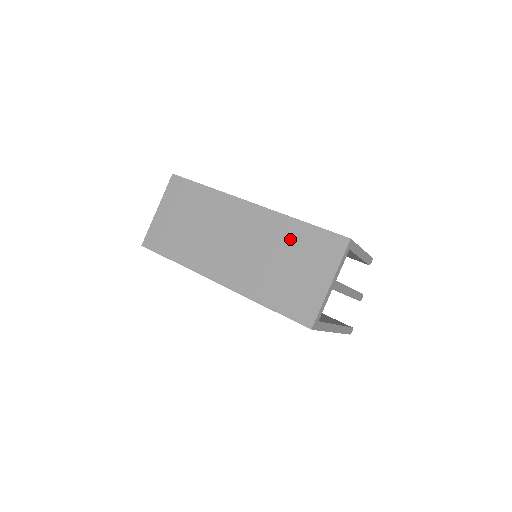
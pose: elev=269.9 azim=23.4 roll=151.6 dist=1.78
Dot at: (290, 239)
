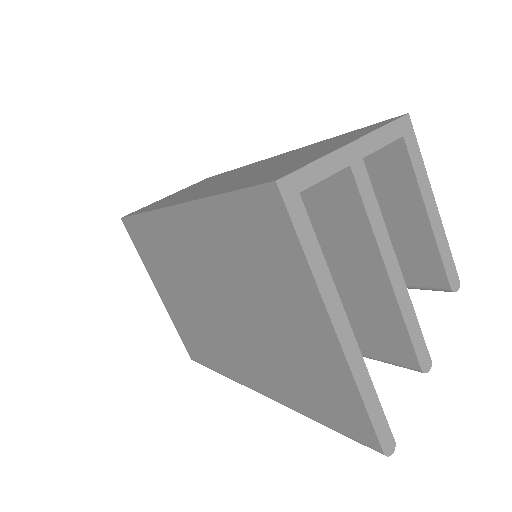
Dot at: (308, 149)
